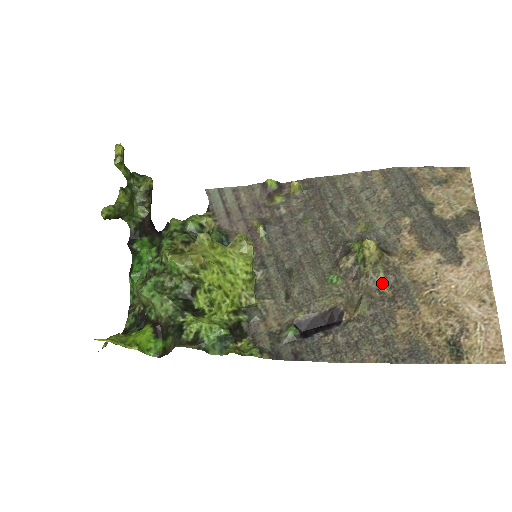
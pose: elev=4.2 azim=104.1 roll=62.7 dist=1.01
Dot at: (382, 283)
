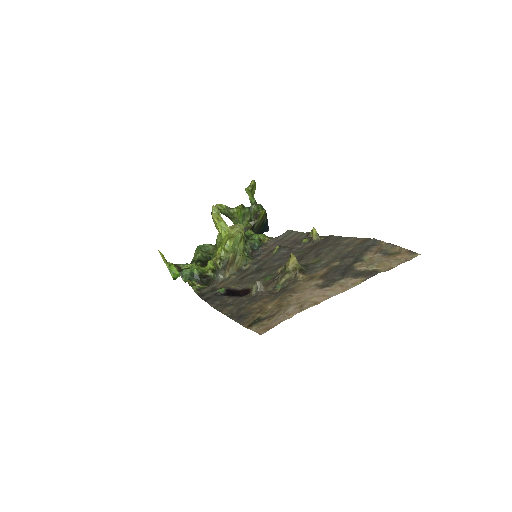
Dot at: (279, 284)
